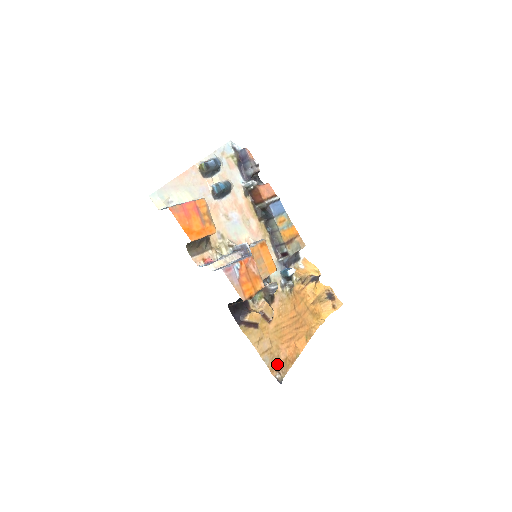
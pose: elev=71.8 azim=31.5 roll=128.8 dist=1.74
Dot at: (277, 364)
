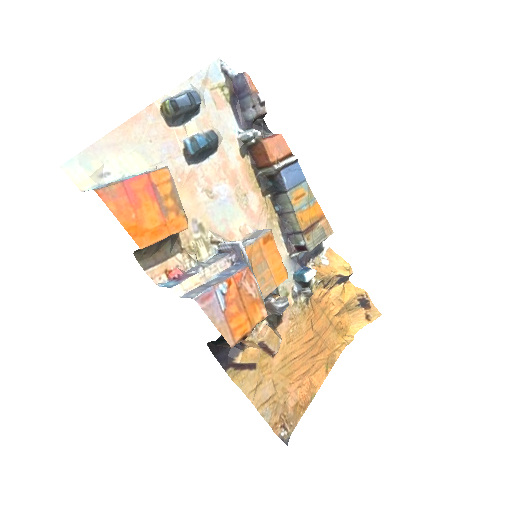
Dot at: (282, 416)
